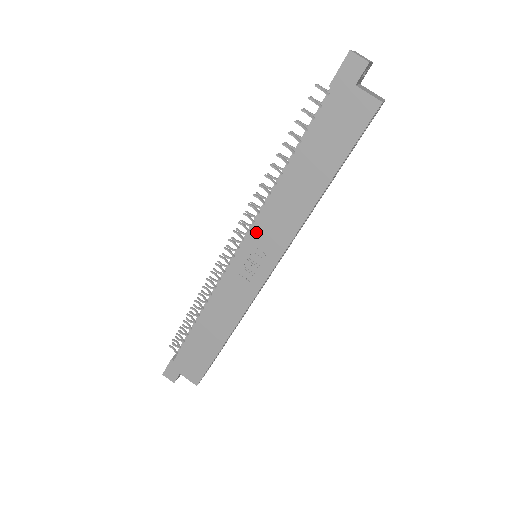
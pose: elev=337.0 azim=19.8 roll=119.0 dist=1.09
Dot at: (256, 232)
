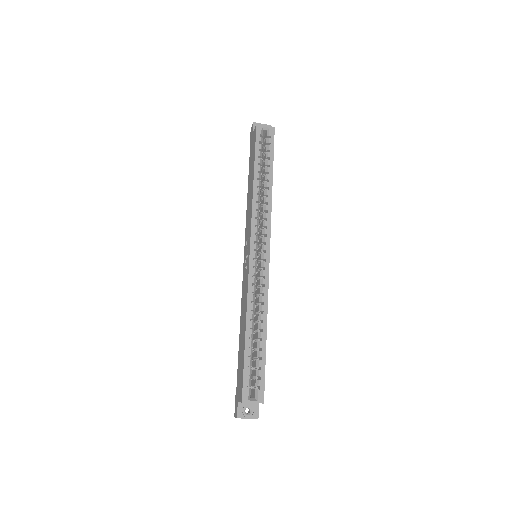
Dot at: (246, 237)
